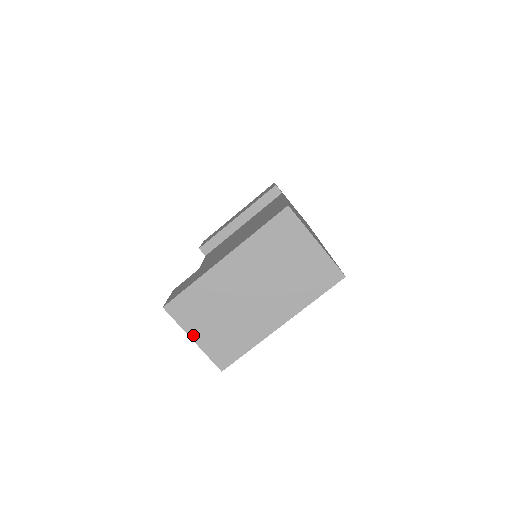
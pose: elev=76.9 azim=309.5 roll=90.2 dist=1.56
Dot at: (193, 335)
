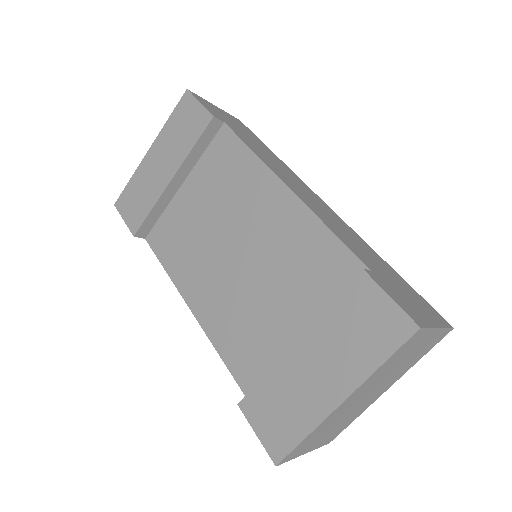
Dot at: (306, 452)
